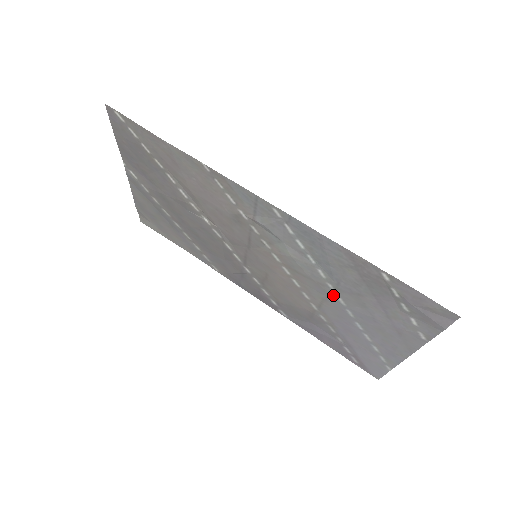
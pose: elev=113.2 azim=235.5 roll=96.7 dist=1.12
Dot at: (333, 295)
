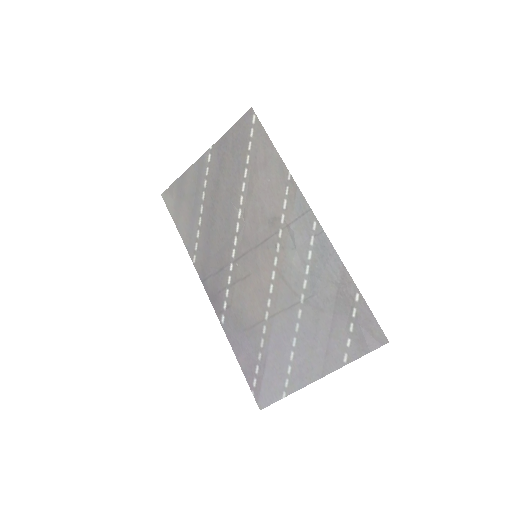
Dot at: (297, 306)
